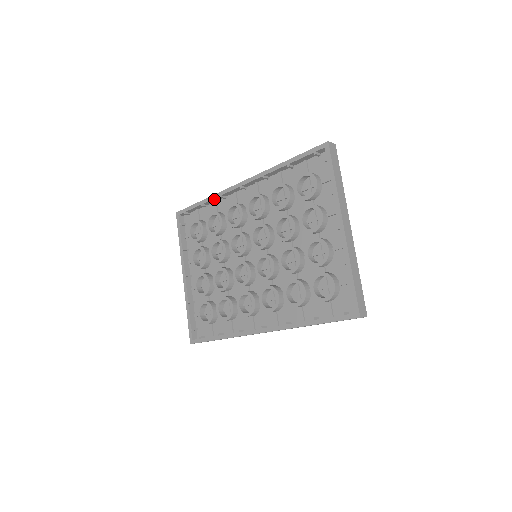
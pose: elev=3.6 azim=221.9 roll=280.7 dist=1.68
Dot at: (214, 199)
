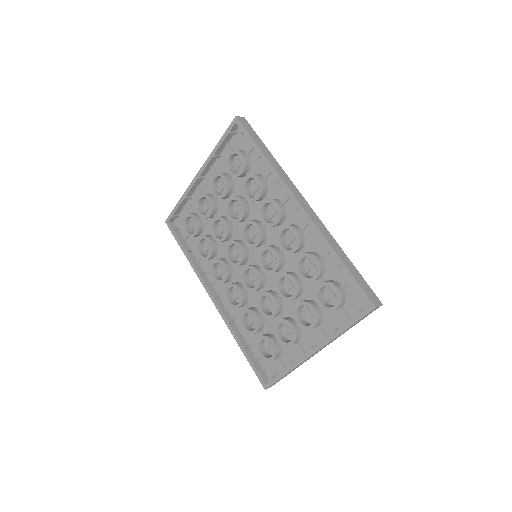
Dot at: (272, 169)
